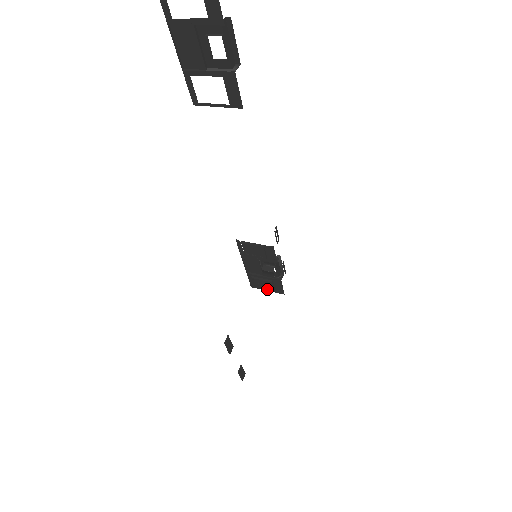
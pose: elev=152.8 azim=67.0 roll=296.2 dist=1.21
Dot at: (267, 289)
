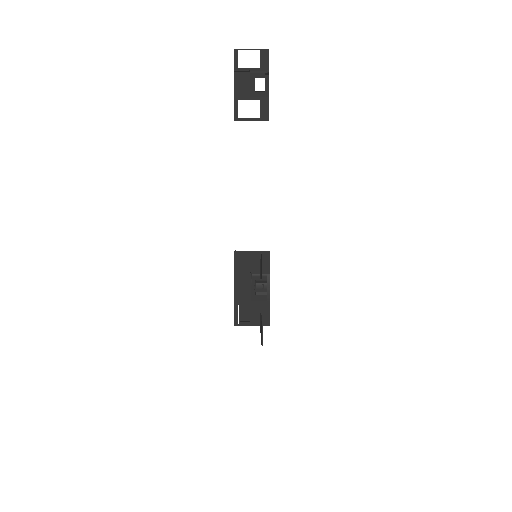
Dot at: (253, 321)
